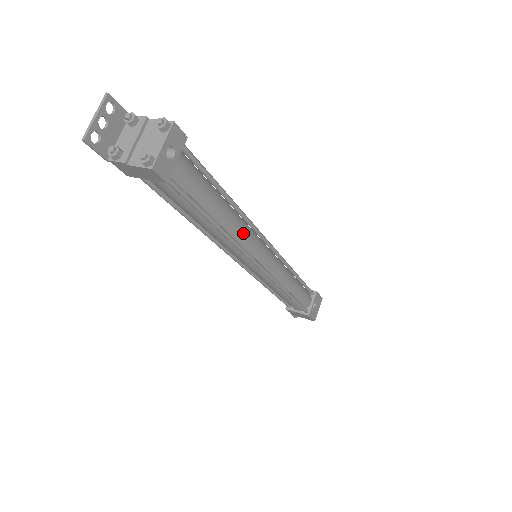
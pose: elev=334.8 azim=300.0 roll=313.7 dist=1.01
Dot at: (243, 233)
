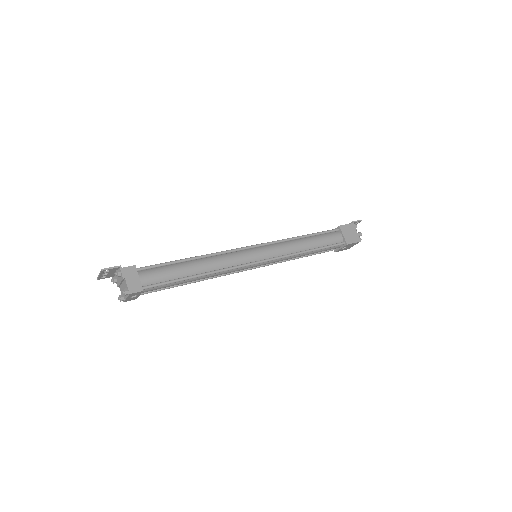
Dot at: occluded
